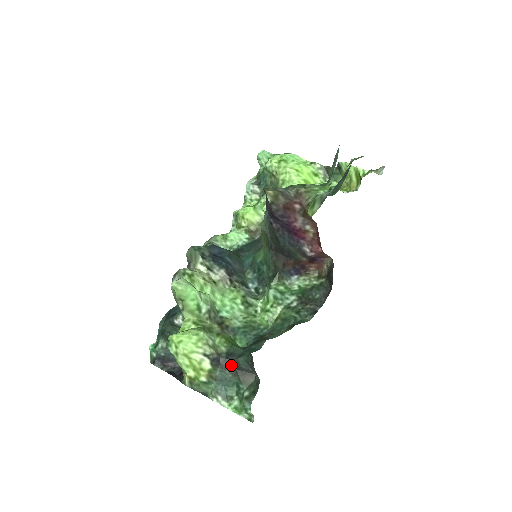
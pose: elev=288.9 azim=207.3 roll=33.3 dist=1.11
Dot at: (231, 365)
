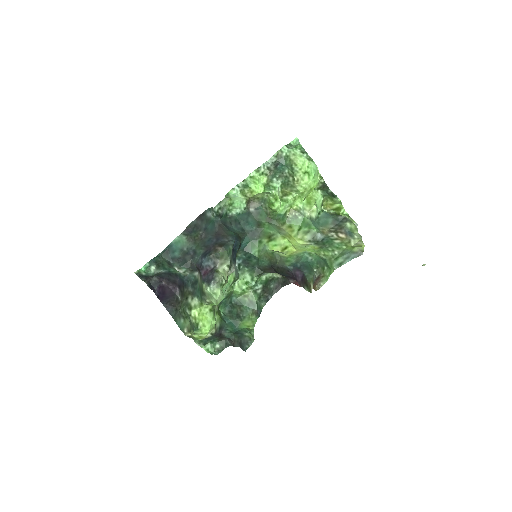
Dot at: (219, 335)
